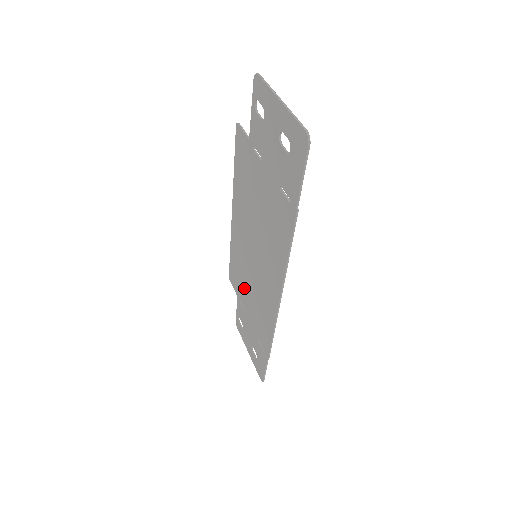
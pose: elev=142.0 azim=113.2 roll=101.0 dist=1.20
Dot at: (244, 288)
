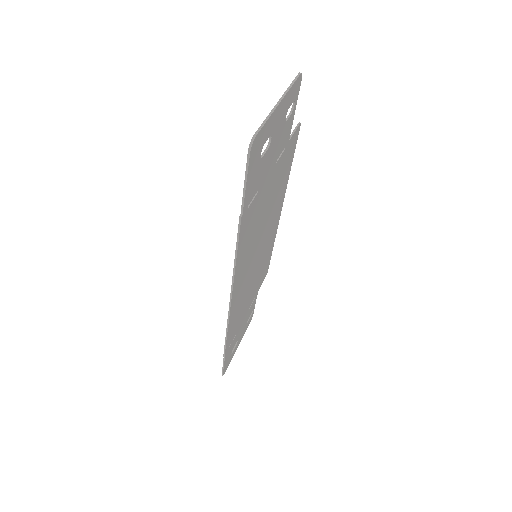
Dot at: occluded
